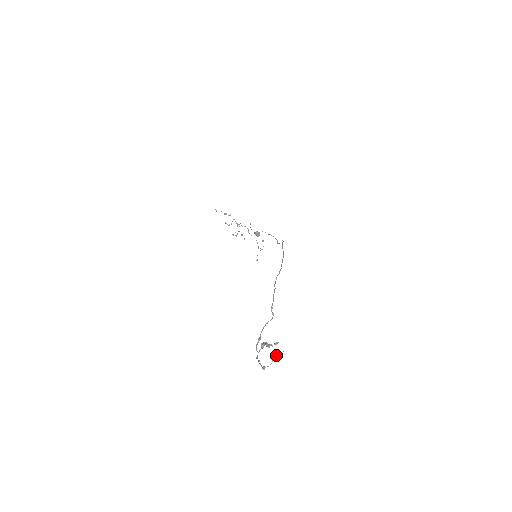
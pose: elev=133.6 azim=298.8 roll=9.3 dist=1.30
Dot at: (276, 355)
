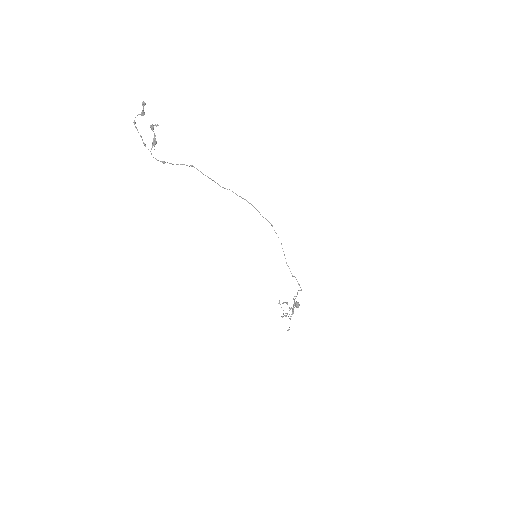
Dot at: (143, 106)
